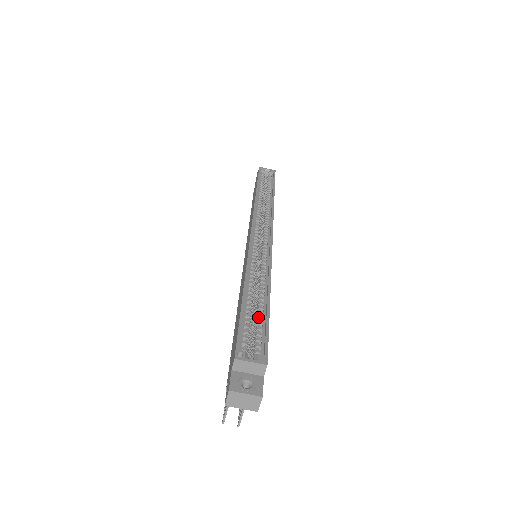
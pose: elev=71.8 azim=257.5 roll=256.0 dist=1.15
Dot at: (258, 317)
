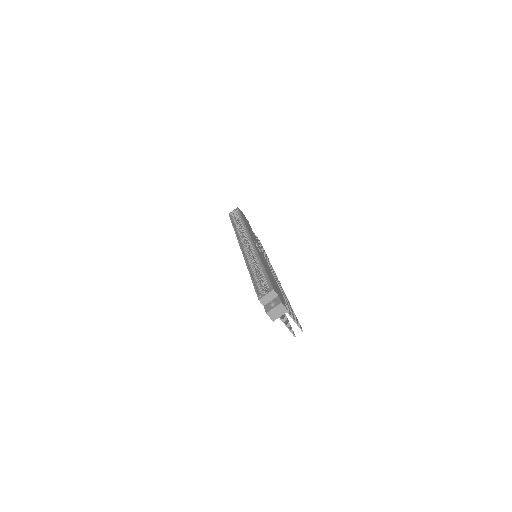
Dot at: (262, 277)
